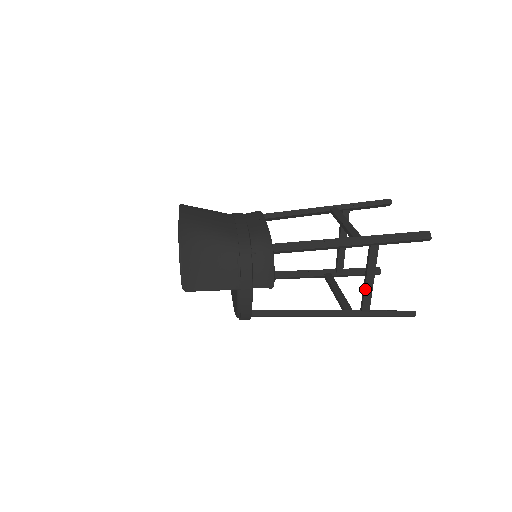
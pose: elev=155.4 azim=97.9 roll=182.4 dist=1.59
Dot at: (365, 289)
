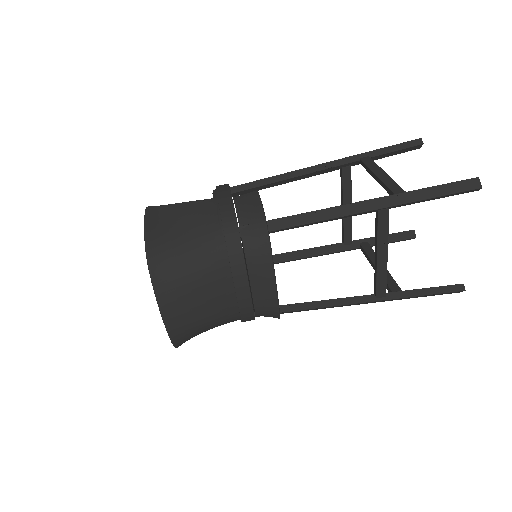
Dot at: (370, 263)
